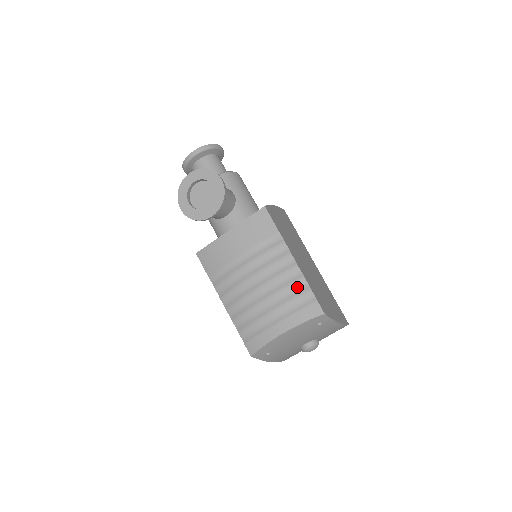
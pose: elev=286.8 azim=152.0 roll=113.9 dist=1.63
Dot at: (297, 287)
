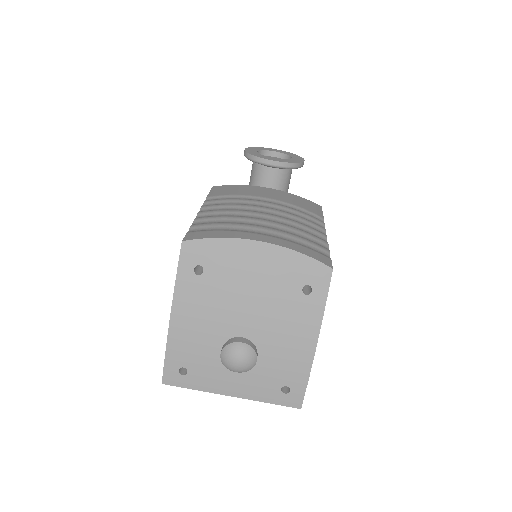
Dot at: (314, 239)
